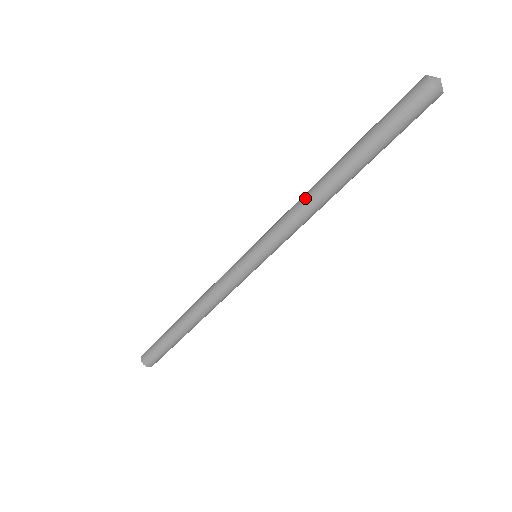
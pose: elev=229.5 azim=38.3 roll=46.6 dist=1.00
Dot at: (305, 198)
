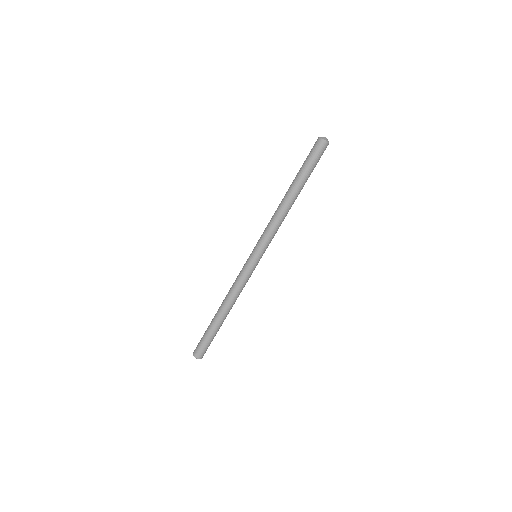
Dot at: (276, 212)
